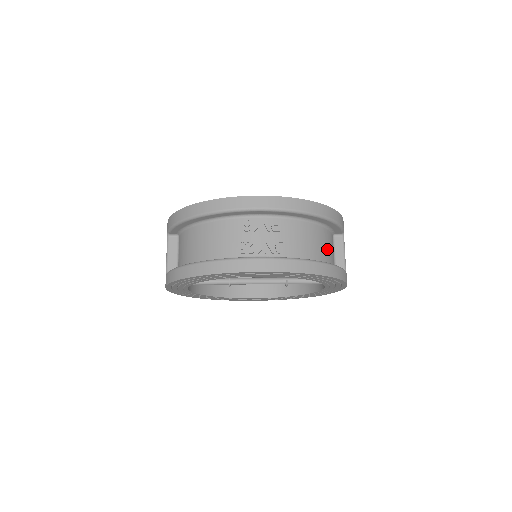
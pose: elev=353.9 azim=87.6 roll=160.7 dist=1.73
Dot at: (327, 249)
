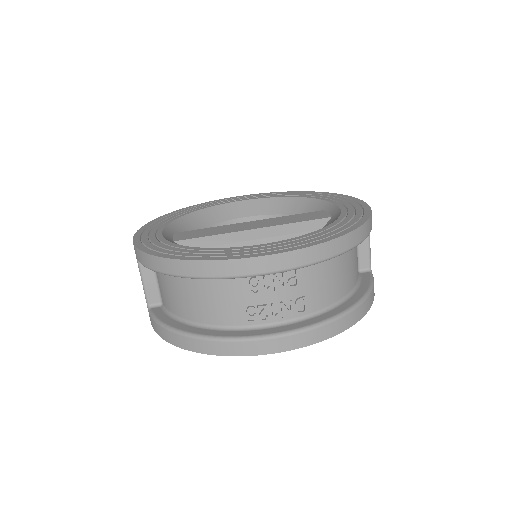
Dot at: (353, 266)
